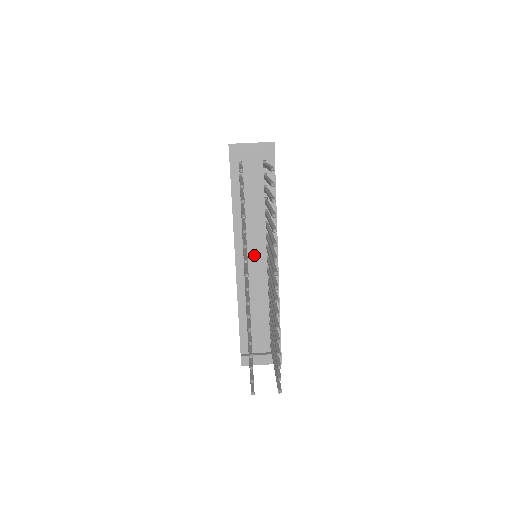
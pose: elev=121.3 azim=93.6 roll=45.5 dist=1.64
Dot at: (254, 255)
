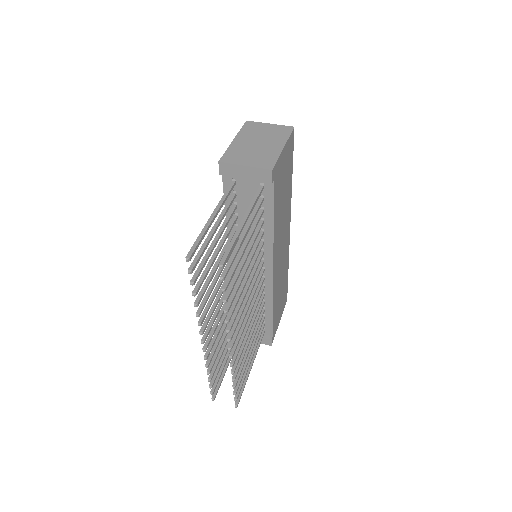
Dot at: occluded
